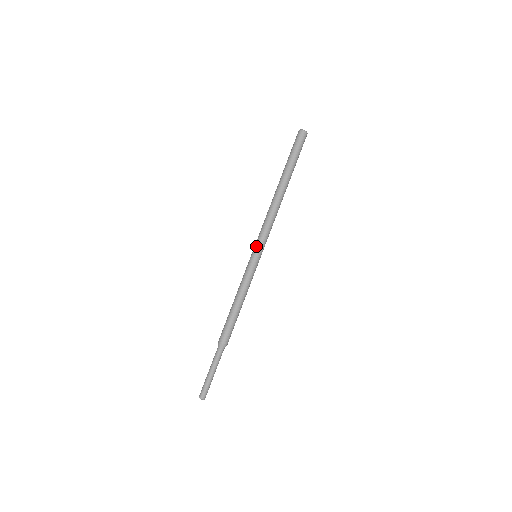
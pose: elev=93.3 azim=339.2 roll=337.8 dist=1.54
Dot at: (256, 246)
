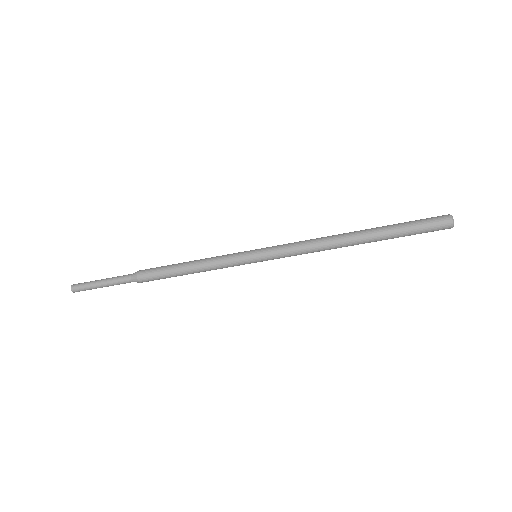
Dot at: (267, 256)
